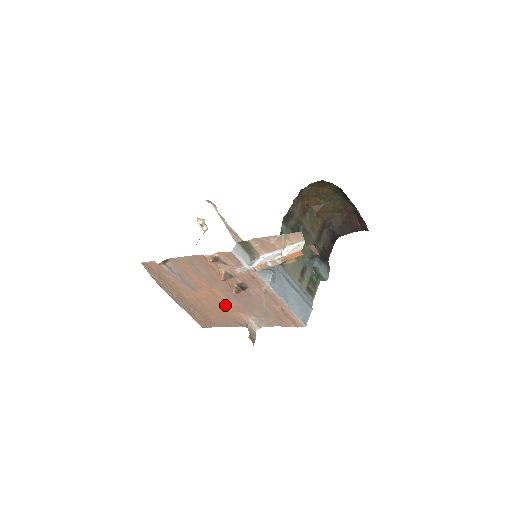
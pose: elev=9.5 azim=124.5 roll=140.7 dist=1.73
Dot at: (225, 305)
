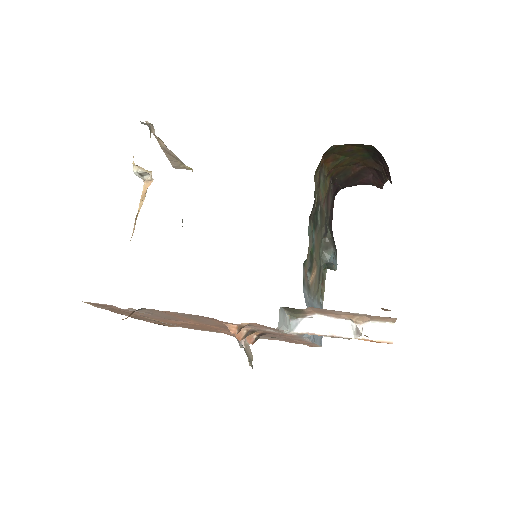
Dot at: occluded
